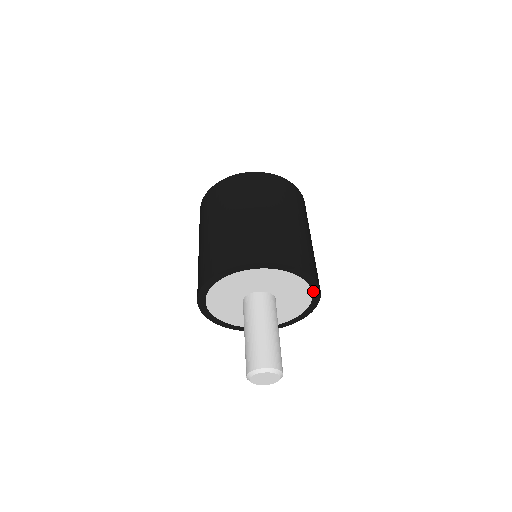
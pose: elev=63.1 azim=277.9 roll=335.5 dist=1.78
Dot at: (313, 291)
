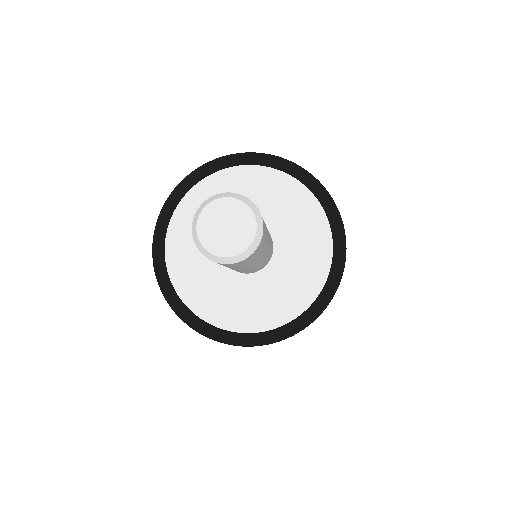
Dot at: (334, 255)
